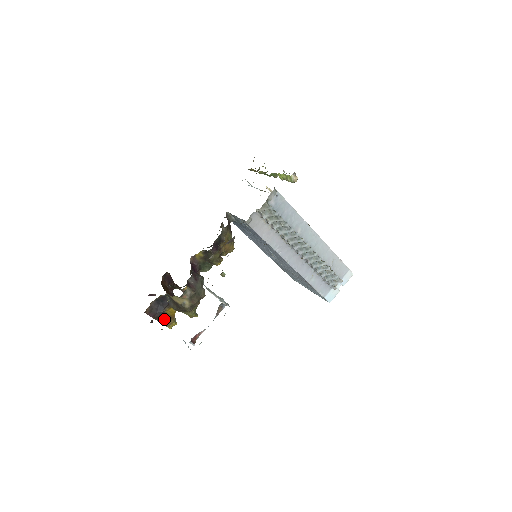
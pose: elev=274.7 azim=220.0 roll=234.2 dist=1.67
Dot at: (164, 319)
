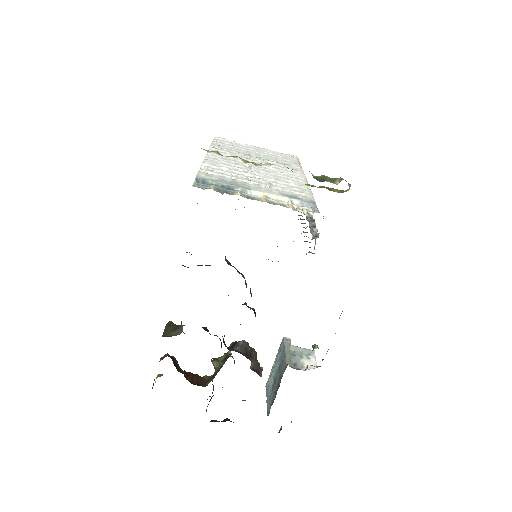
Dot at: occluded
